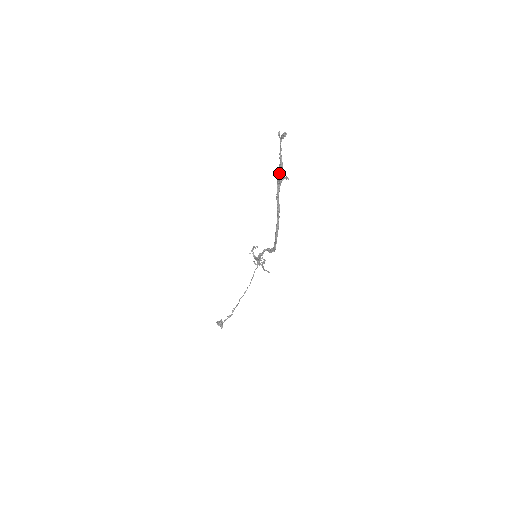
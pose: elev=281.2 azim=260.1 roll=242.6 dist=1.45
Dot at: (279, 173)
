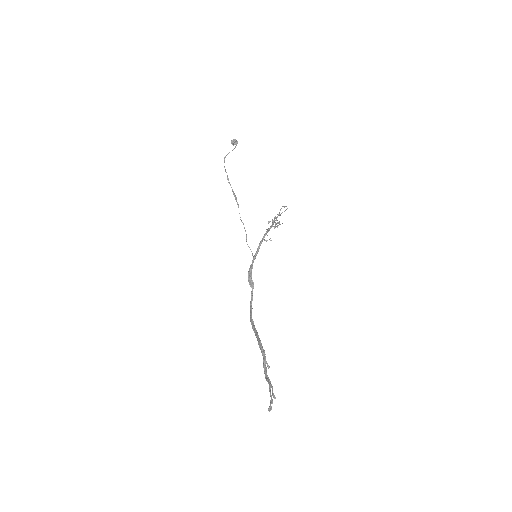
Dot at: (264, 369)
